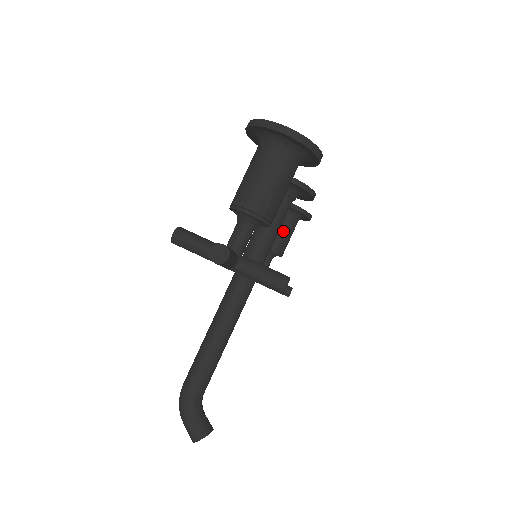
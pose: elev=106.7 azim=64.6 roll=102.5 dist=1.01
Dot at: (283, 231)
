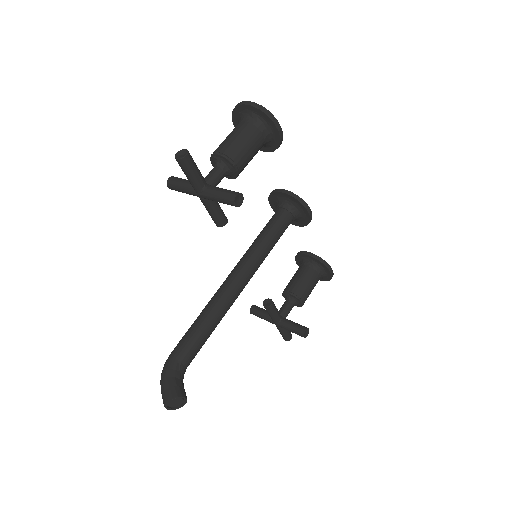
Dot at: (303, 278)
